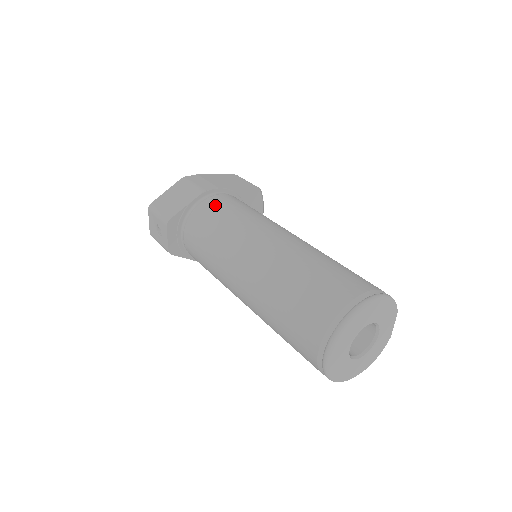
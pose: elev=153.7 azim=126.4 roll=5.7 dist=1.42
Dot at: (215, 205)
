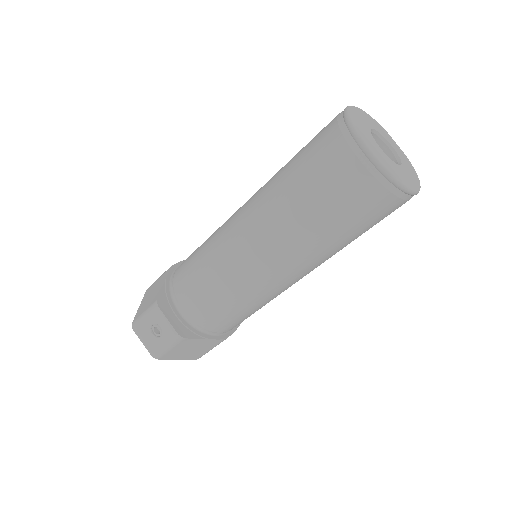
Dot at: (188, 258)
